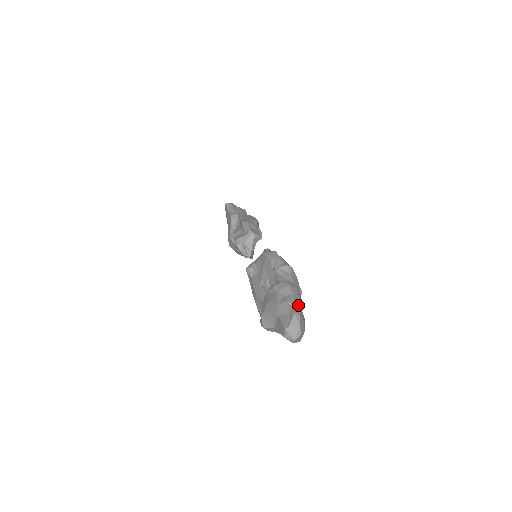
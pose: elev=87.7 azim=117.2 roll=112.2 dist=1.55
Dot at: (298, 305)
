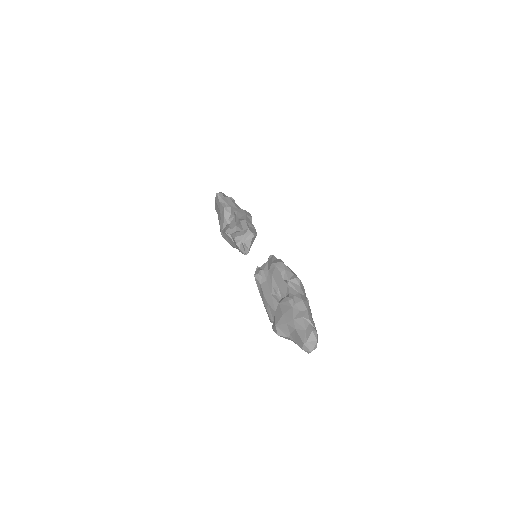
Dot at: (312, 320)
